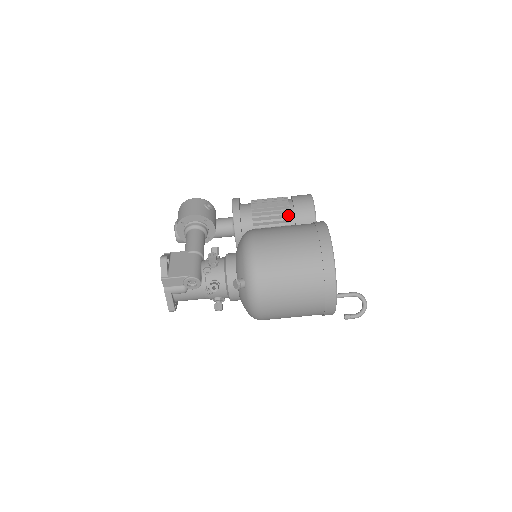
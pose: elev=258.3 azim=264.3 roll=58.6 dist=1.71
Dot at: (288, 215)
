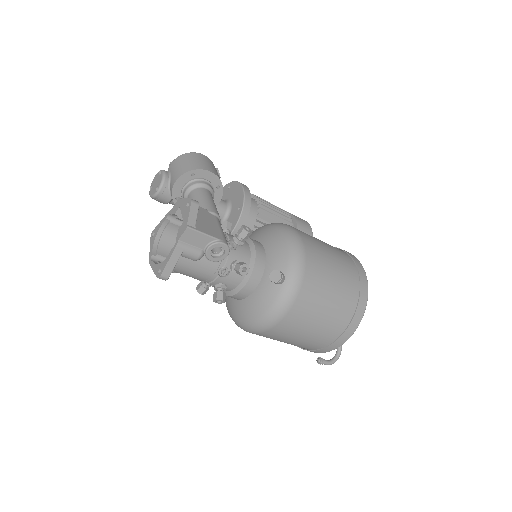
Dot at: occluded
